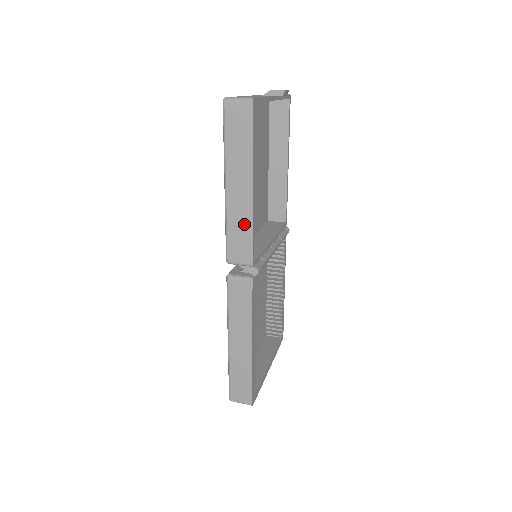
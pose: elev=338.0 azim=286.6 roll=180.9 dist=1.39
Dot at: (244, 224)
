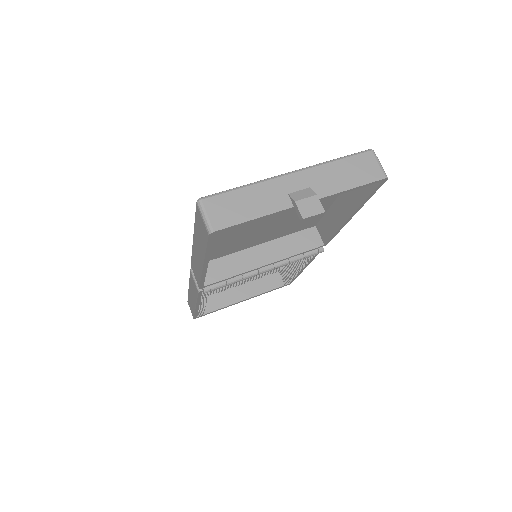
Dot at: (198, 269)
